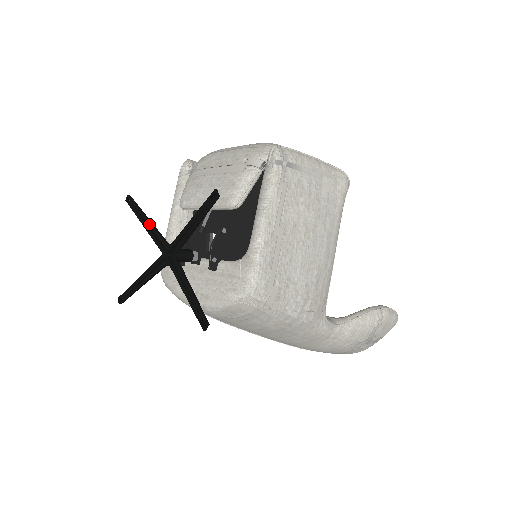
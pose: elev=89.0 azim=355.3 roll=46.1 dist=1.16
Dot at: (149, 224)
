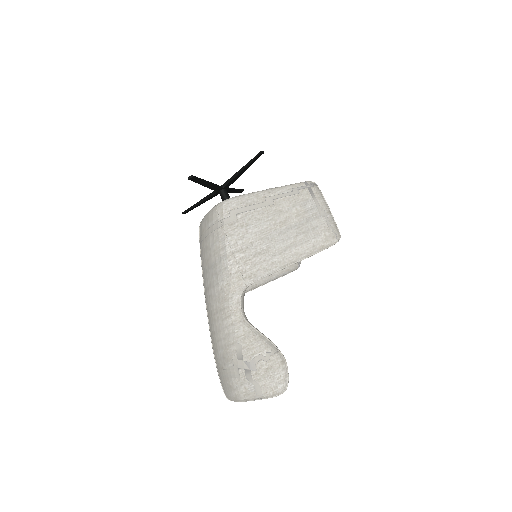
Dot at: (233, 189)
